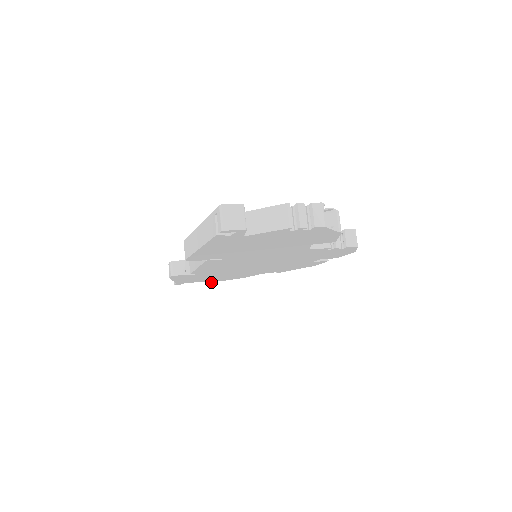
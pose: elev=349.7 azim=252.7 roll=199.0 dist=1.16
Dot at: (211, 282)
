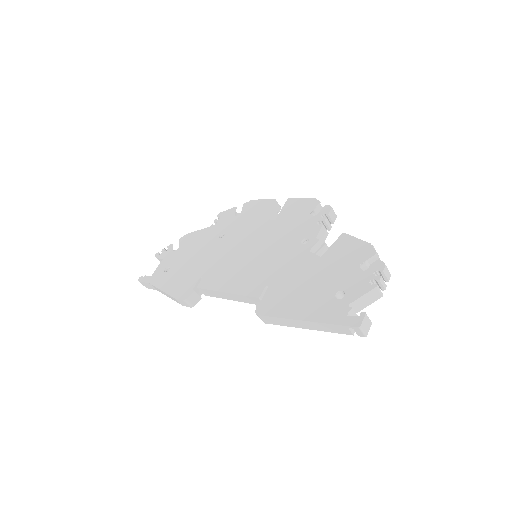
Dot at: occluded
